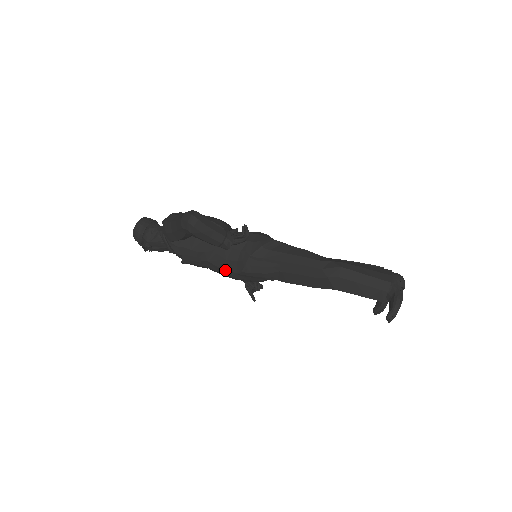
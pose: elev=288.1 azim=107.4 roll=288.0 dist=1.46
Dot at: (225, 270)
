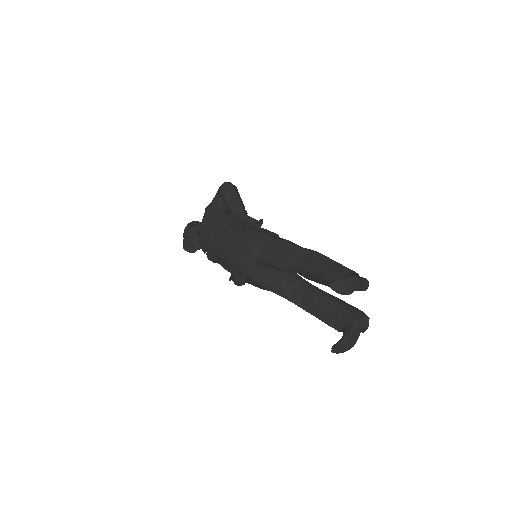
Dot at: (225, 243)
